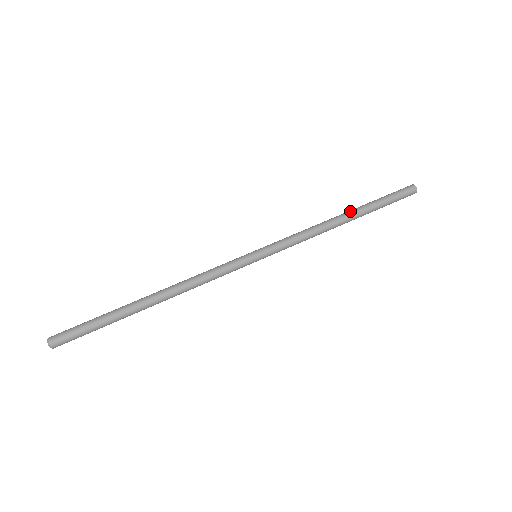
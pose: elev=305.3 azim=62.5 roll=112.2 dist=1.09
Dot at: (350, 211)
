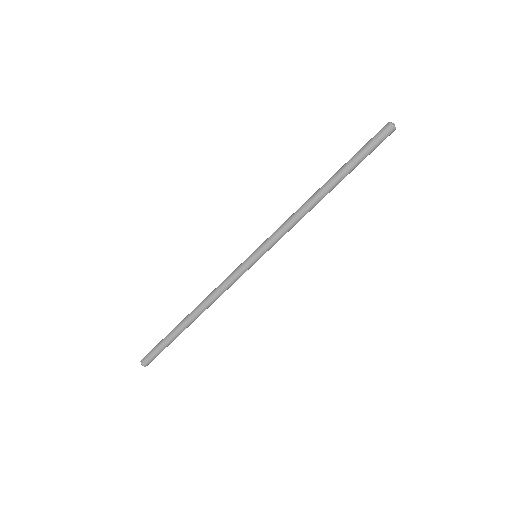
Dot at: (332, 187)
